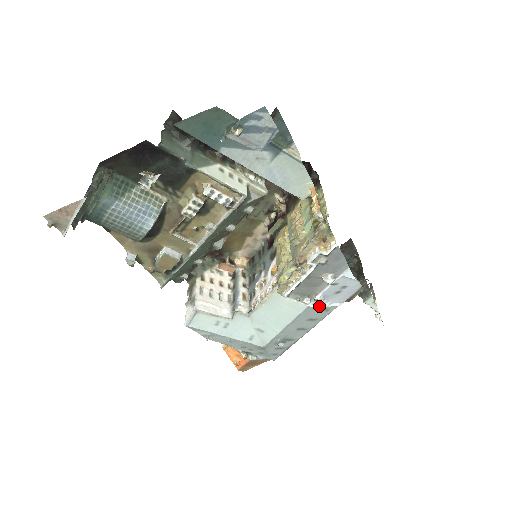
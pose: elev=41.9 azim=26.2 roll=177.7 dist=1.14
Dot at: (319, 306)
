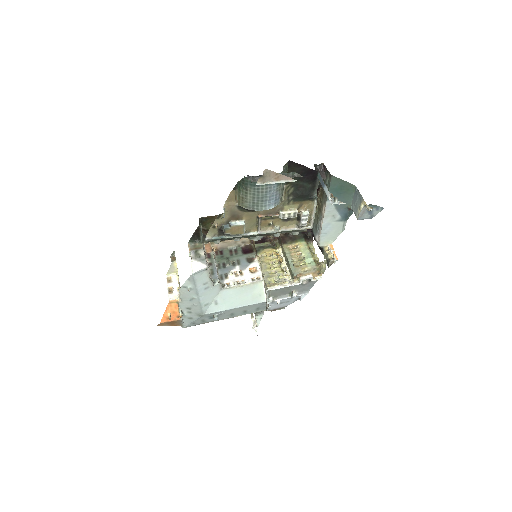
Dot at: (268, 306)
